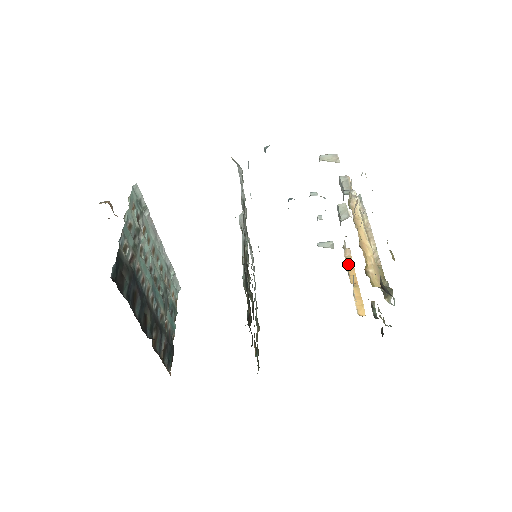
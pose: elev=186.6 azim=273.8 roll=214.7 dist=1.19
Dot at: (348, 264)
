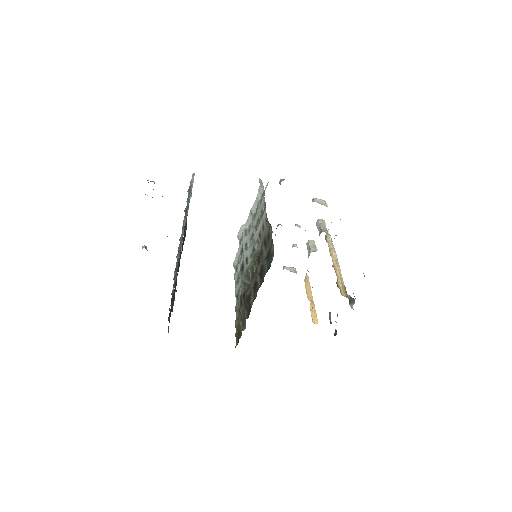
Dot at: occluded
